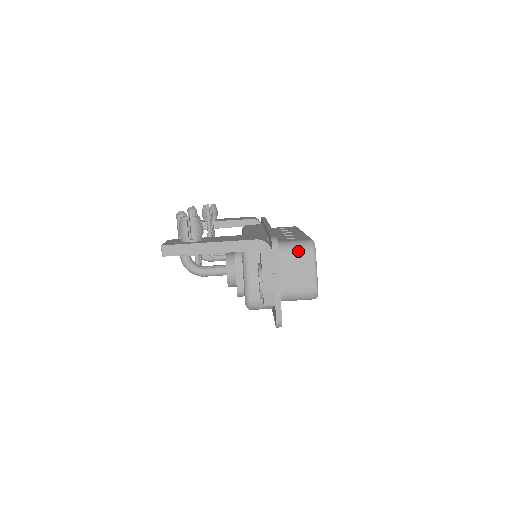
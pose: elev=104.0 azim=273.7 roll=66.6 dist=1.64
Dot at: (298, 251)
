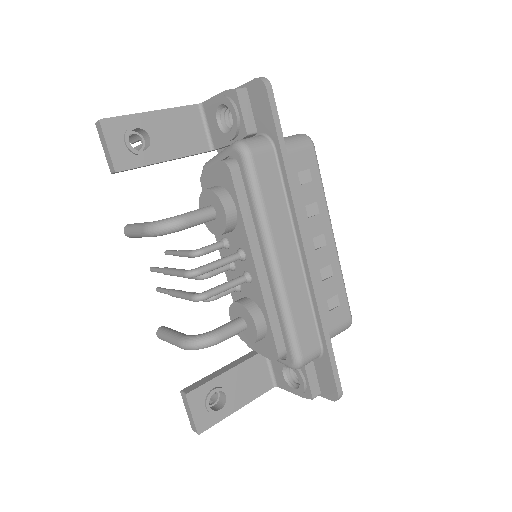
Dot at: occluded
